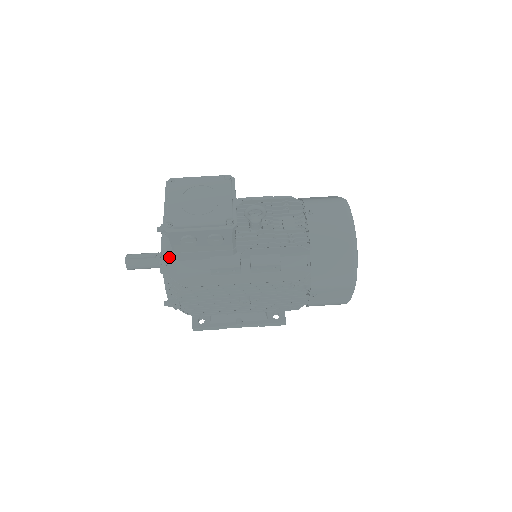
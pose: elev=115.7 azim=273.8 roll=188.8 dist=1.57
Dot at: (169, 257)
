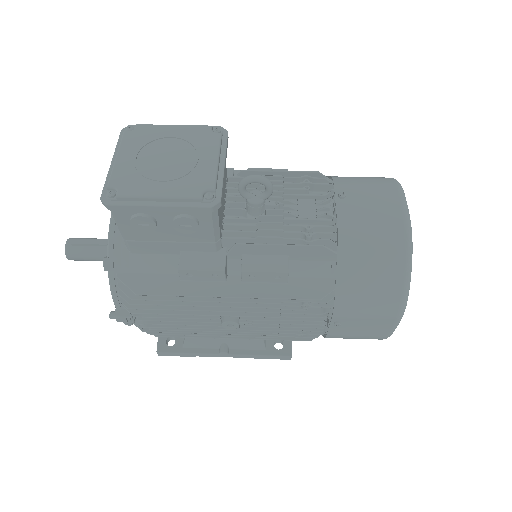
Dot at: (118, 246)
